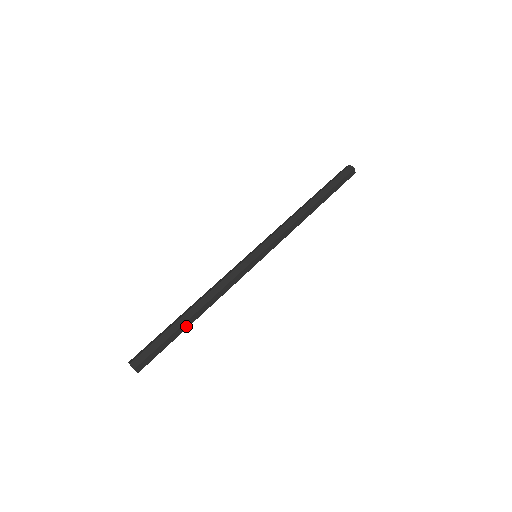
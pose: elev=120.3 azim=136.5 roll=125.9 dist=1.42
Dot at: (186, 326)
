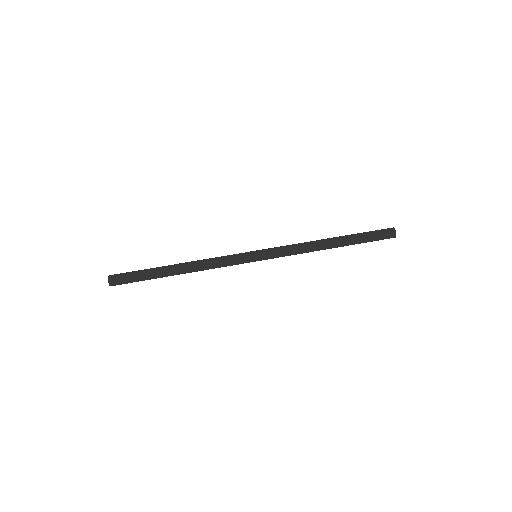
Dot at: (165, 275)
